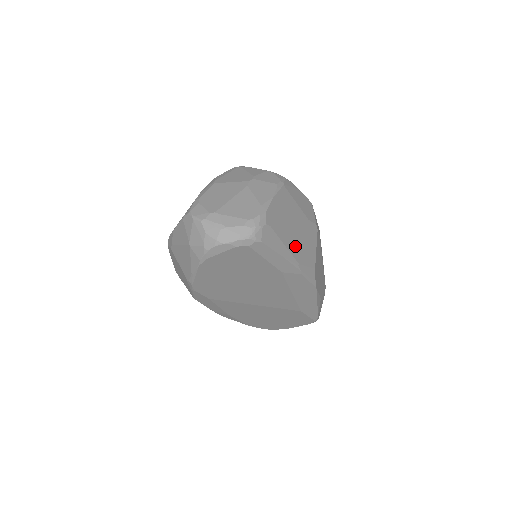
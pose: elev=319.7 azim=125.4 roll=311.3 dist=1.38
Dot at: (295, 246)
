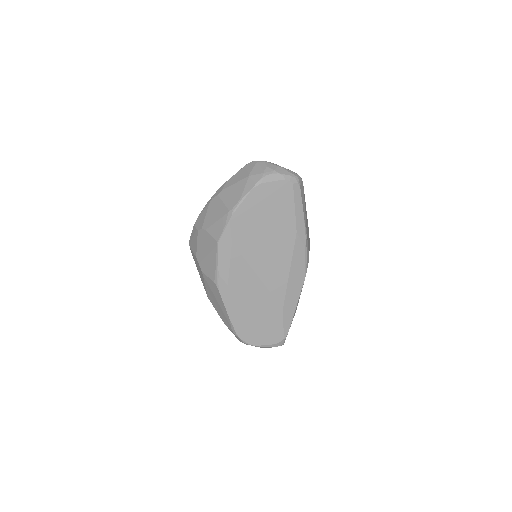
Dot at: (306, 223)
